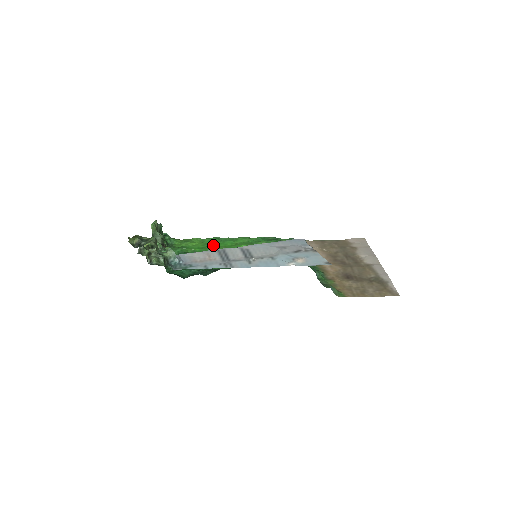
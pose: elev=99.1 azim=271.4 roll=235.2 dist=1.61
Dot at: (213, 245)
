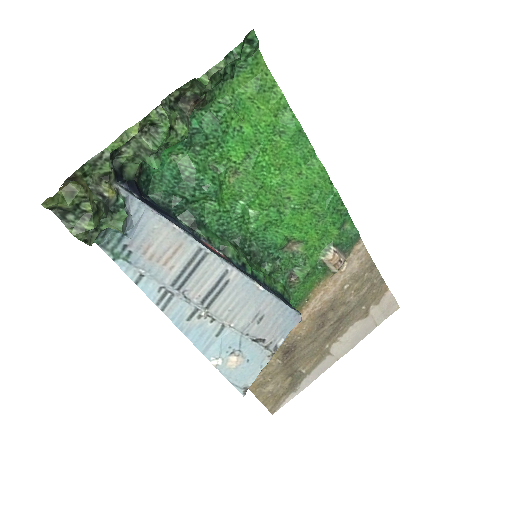
Dot at: (277, 140)
